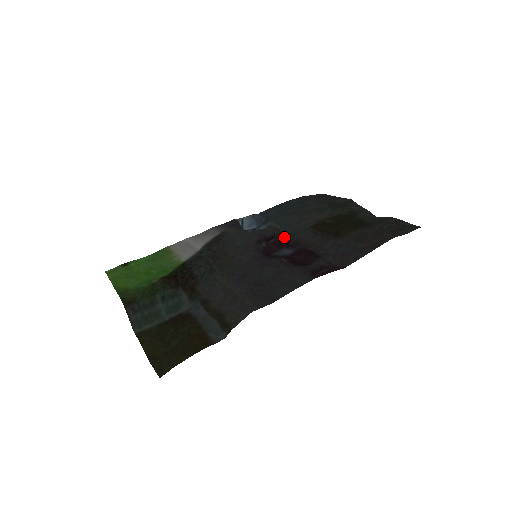
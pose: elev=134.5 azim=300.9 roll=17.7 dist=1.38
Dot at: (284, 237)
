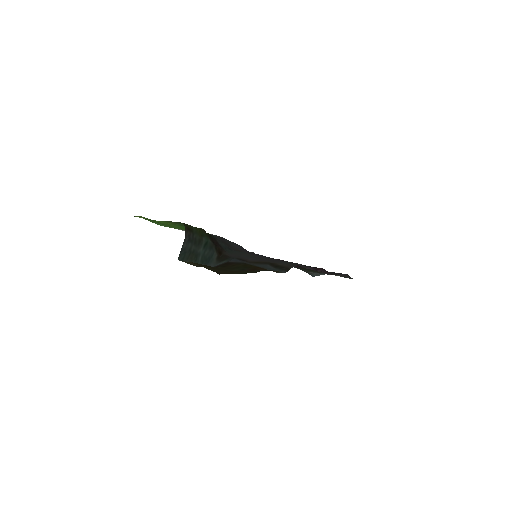
Dot at: occluded
